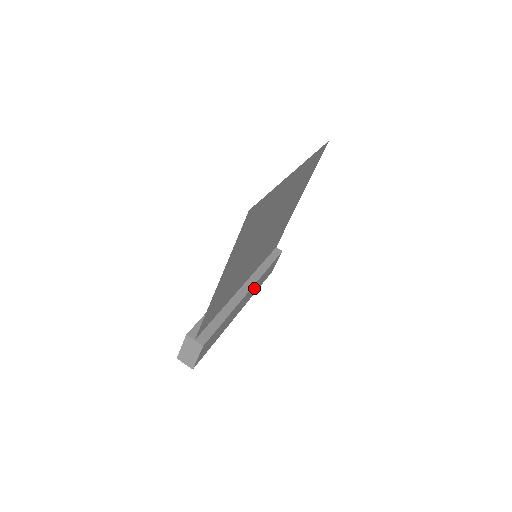
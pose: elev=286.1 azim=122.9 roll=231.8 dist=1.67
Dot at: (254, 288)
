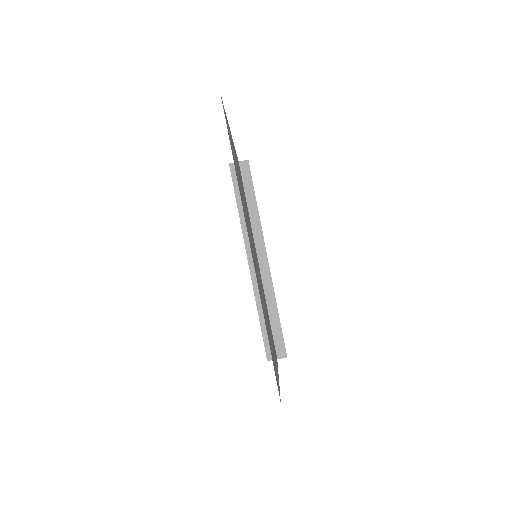
Dot at: occluded
